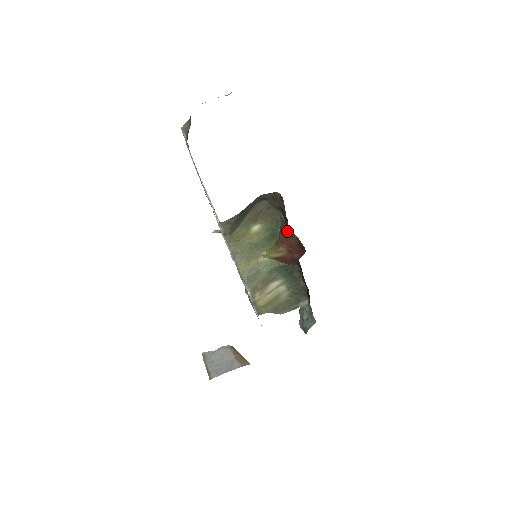
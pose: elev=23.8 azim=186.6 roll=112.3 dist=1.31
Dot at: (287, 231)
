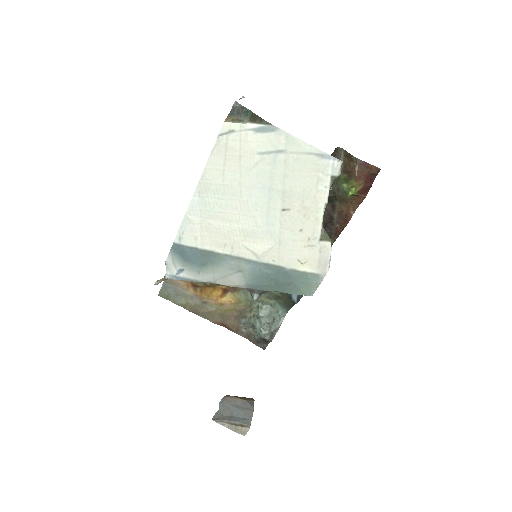
Dot at: (364, 166)
